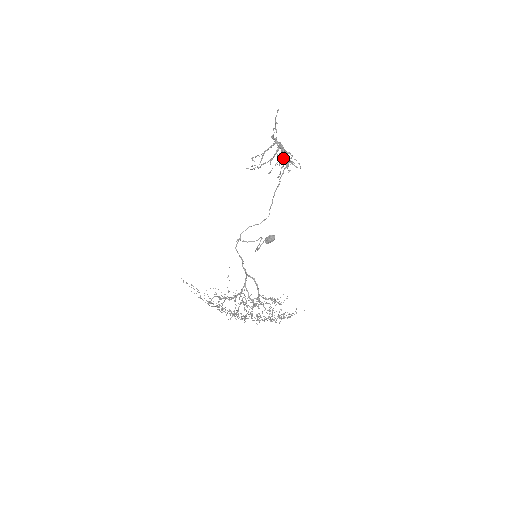
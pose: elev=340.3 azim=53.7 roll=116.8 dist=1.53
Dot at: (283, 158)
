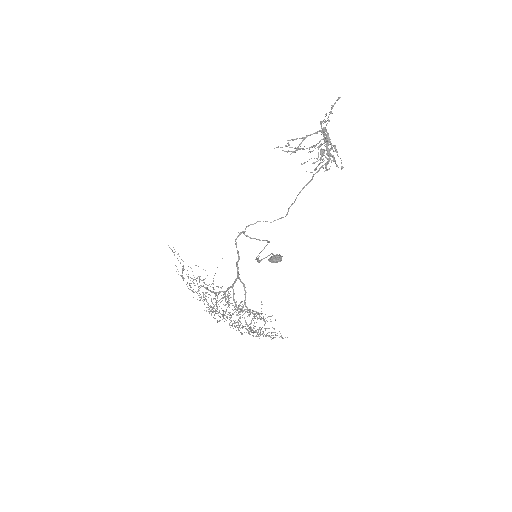
Dot at: (325, 157)
